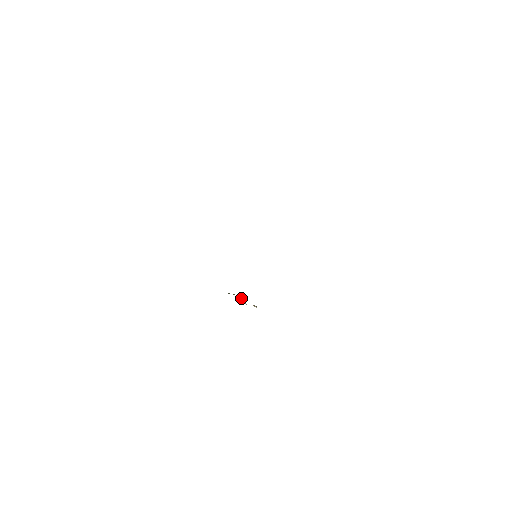
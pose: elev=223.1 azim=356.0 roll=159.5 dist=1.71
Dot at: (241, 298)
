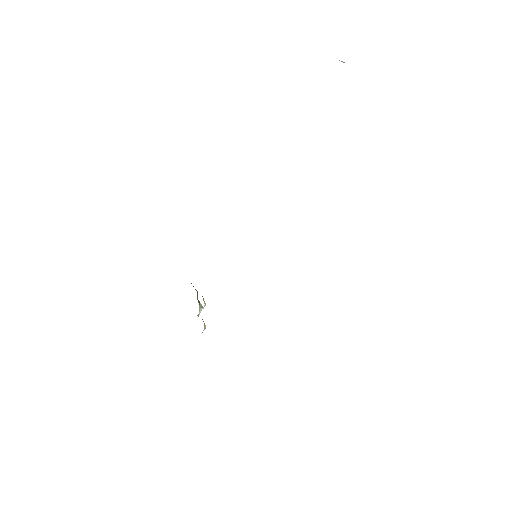
Dot at: (200, 304)
